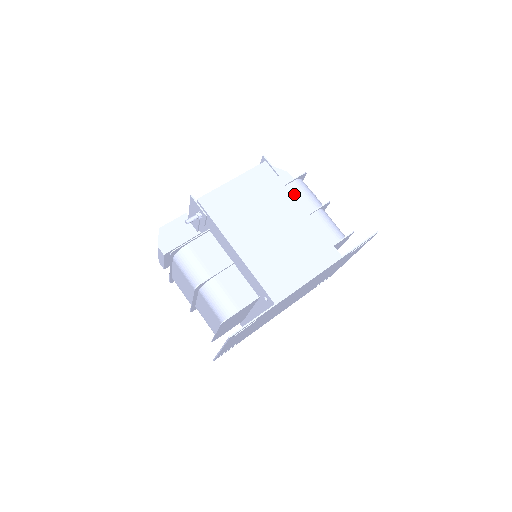
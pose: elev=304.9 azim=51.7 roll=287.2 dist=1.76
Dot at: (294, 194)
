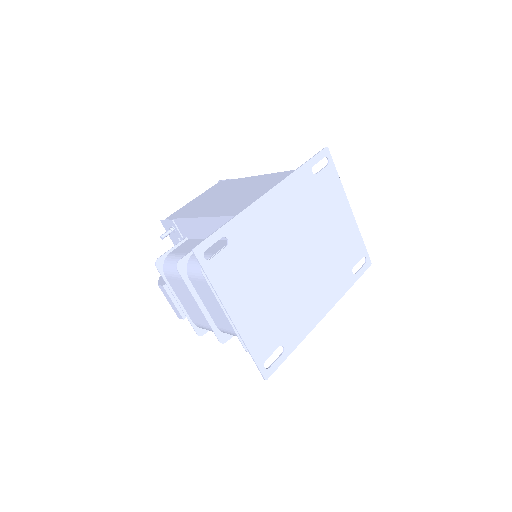
Dot at: occluded
